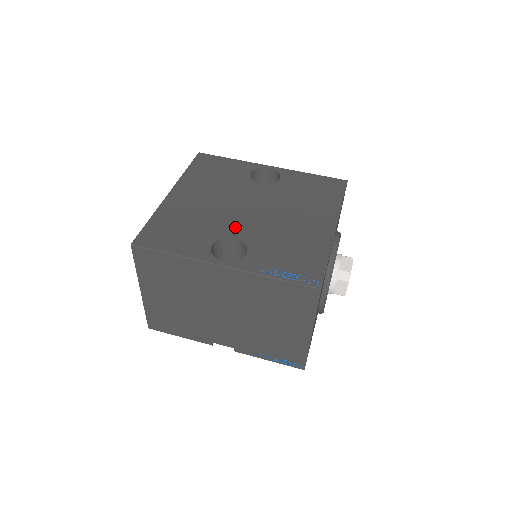
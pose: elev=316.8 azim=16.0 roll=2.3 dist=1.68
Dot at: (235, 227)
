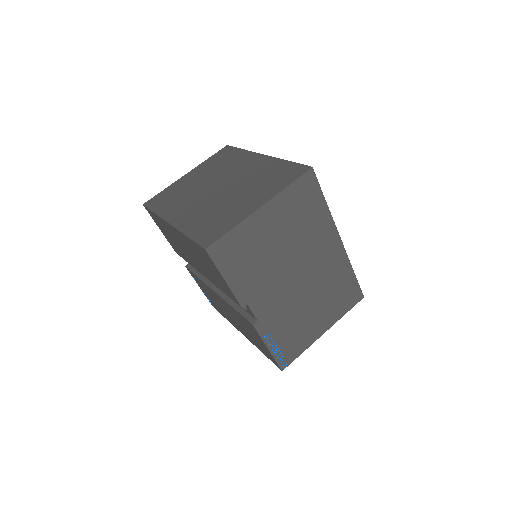
Dot at: occluded
